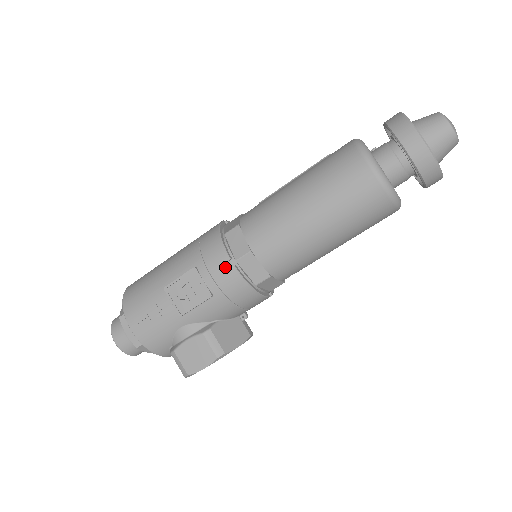
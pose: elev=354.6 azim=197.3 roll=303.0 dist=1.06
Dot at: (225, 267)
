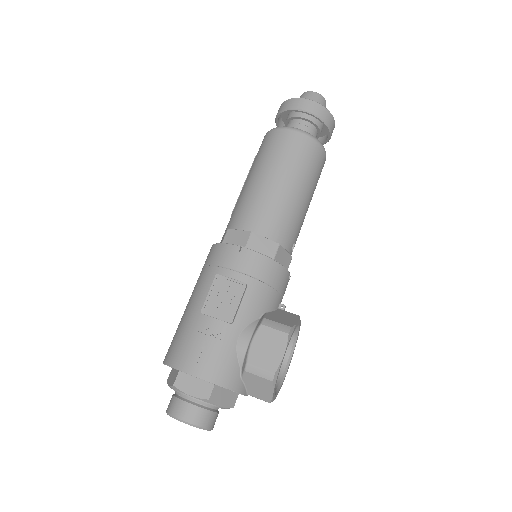
Dot at: (241, 255)
